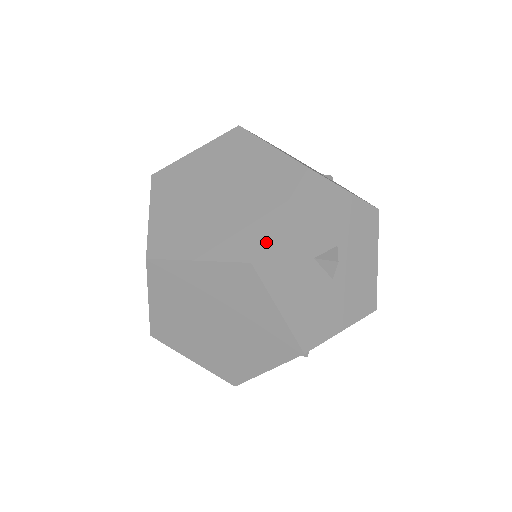
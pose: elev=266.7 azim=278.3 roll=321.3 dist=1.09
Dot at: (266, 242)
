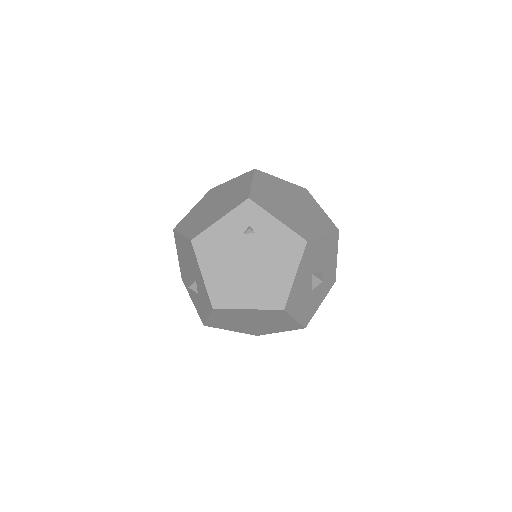
Dot at: (302, 323)
